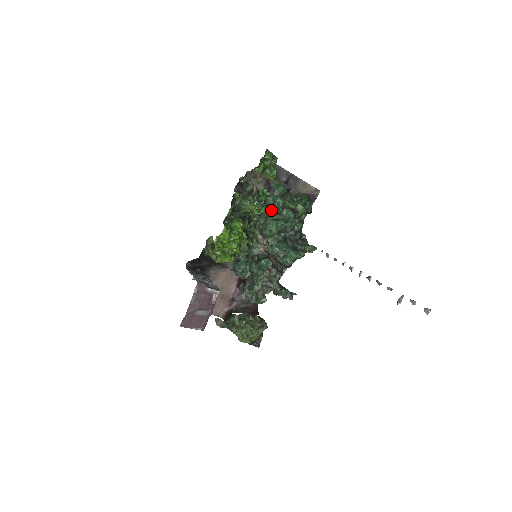
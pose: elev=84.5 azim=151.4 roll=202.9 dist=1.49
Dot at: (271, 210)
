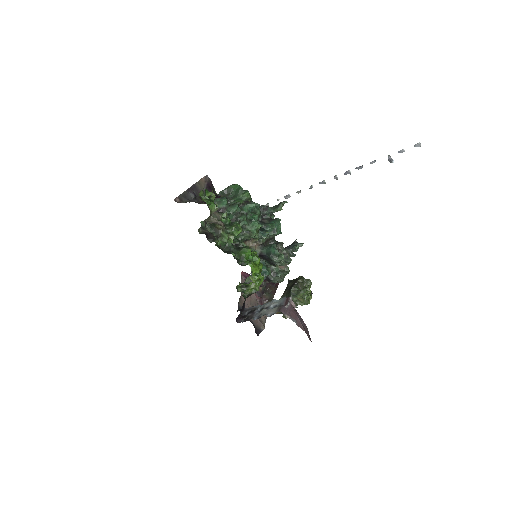
Dot at: (243, 219)
